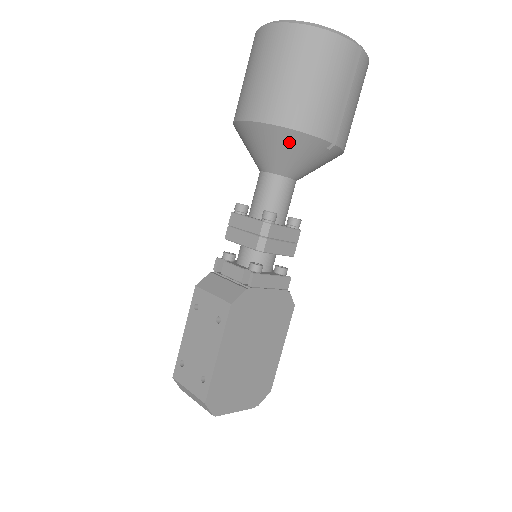
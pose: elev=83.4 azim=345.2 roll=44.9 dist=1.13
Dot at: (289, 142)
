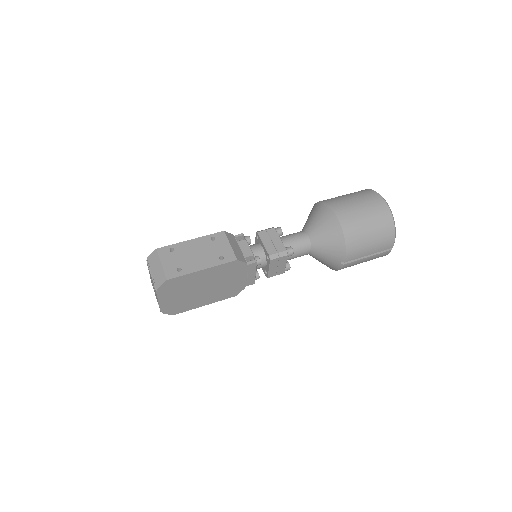
Dot at: (336, 240)
